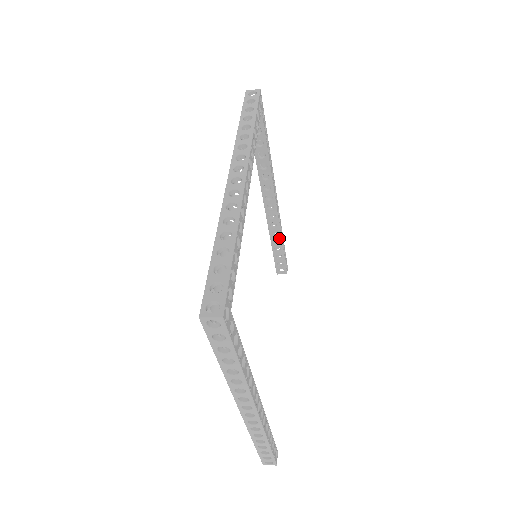
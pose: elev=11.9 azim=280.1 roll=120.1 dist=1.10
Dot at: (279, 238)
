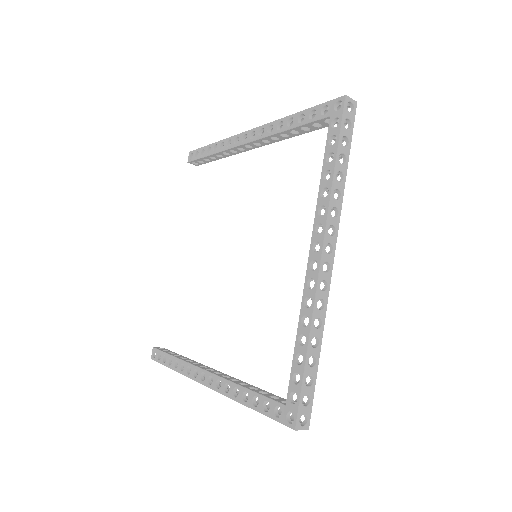
Dot at: (225, 156)
